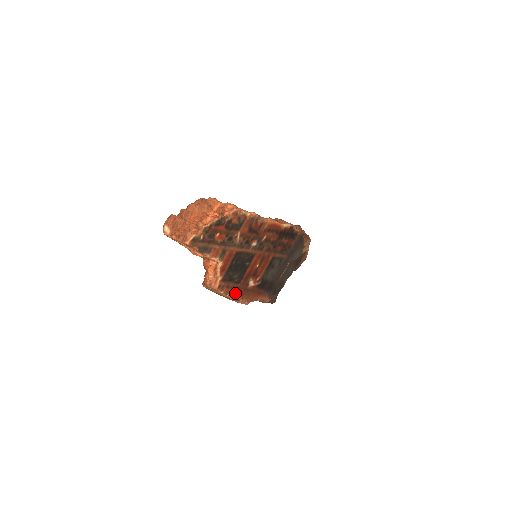
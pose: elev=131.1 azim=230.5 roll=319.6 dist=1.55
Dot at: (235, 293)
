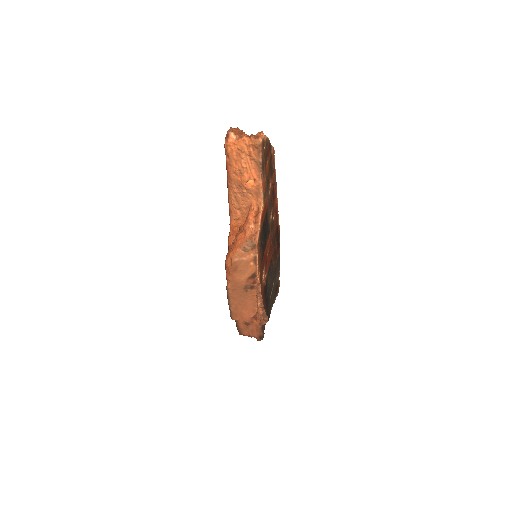
Dot at: (259, 273)
